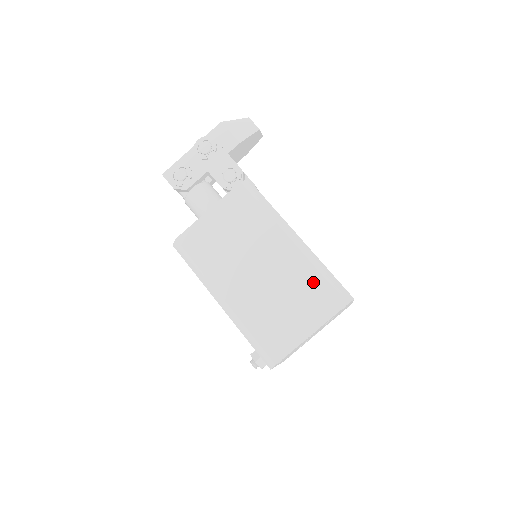
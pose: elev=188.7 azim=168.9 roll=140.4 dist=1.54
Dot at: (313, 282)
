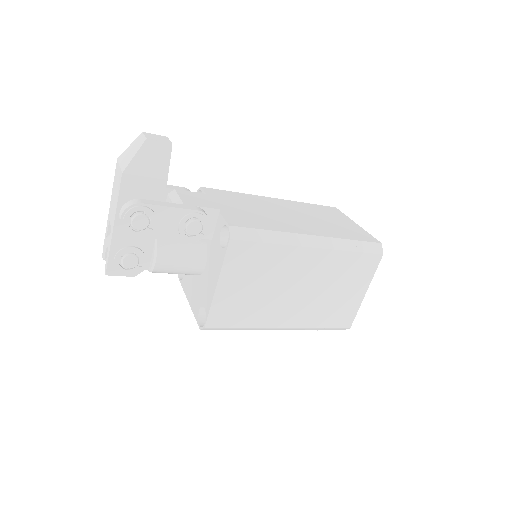
Dot at: (349, 262)
